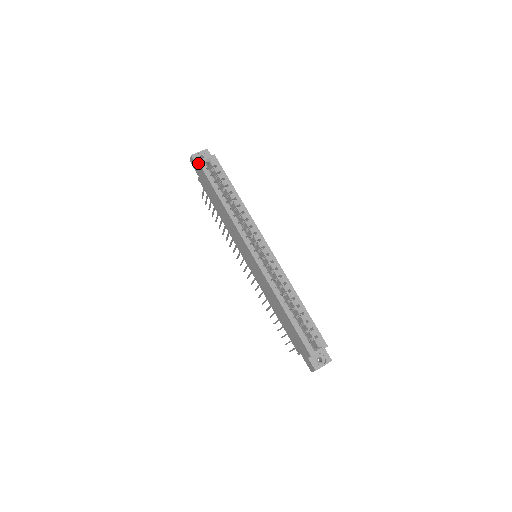
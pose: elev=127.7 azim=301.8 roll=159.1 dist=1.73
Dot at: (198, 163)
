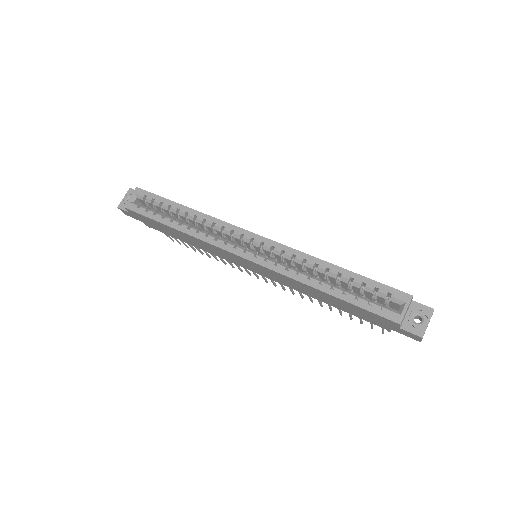
Dot at: (126, 209)
